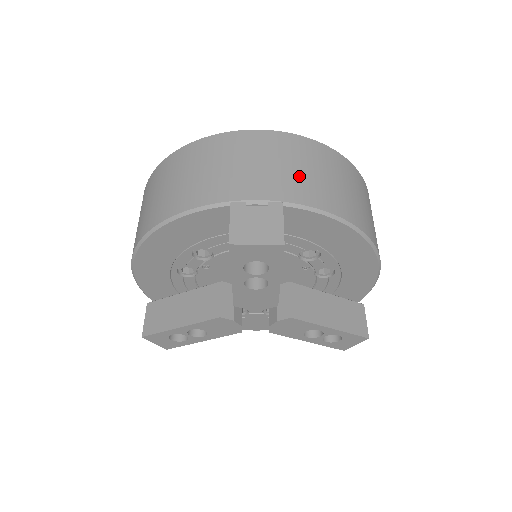
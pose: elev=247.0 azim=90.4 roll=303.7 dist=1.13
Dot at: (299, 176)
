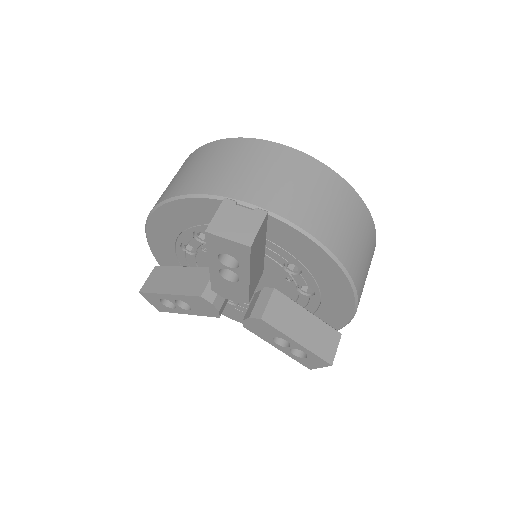
Dot at: (297, 194)
